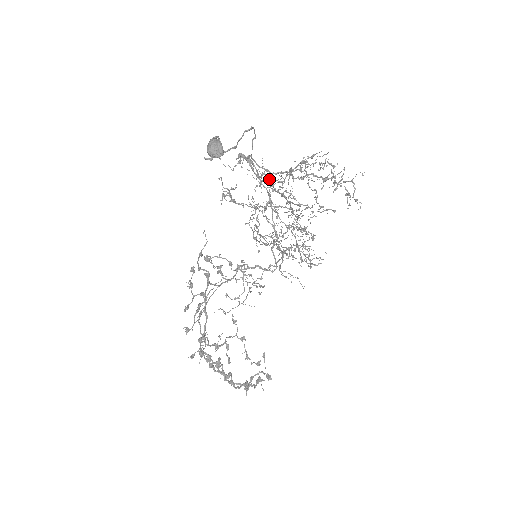
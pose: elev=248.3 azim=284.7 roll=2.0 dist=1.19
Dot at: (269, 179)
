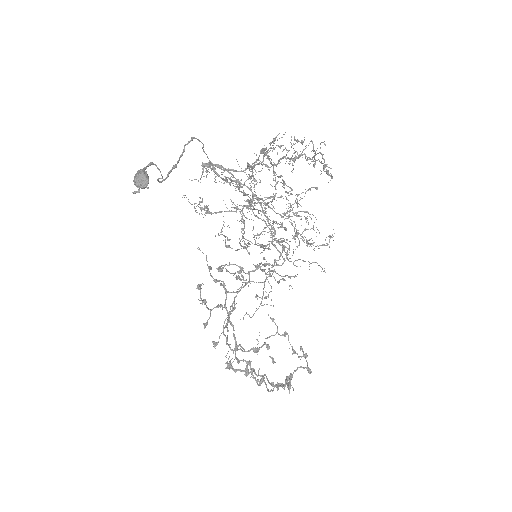
Dot at: (232, 180)
